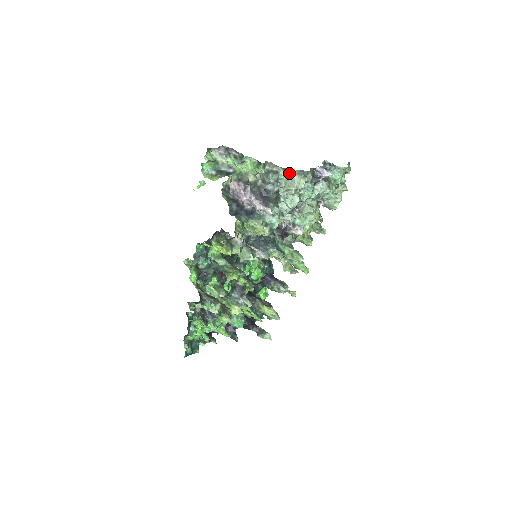
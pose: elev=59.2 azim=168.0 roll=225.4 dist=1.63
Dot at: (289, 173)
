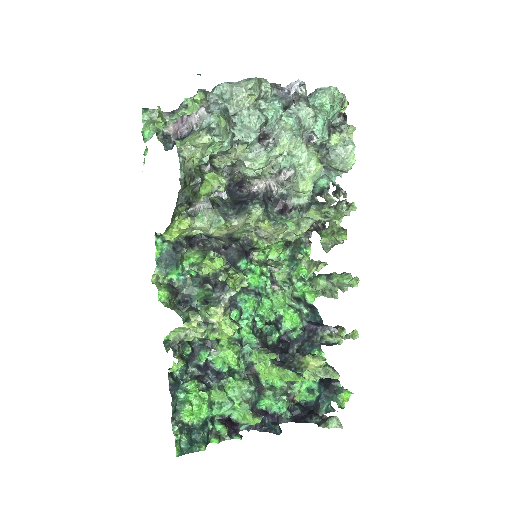
Dot at: (234, 84)
